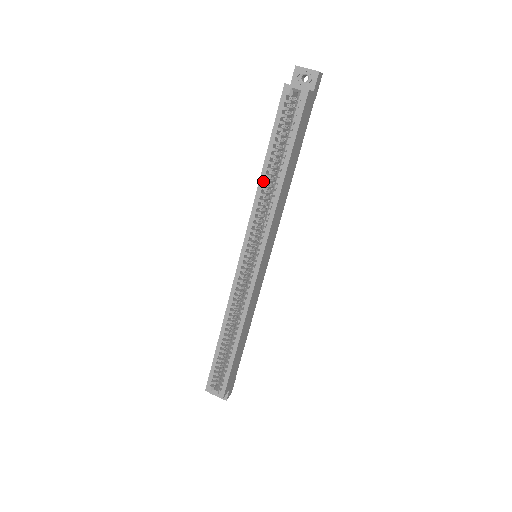
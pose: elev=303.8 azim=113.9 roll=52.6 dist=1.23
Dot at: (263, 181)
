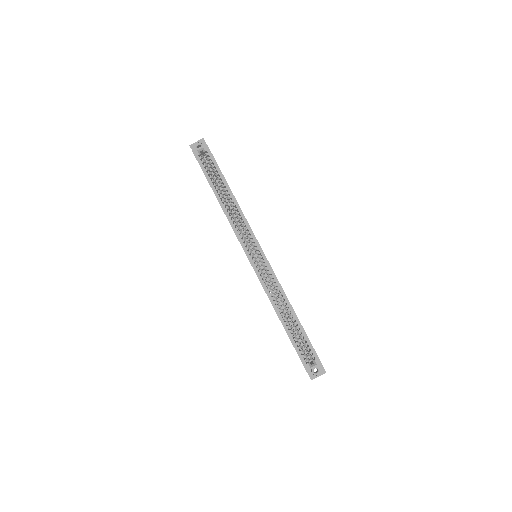
Dot at: (223, 205)
